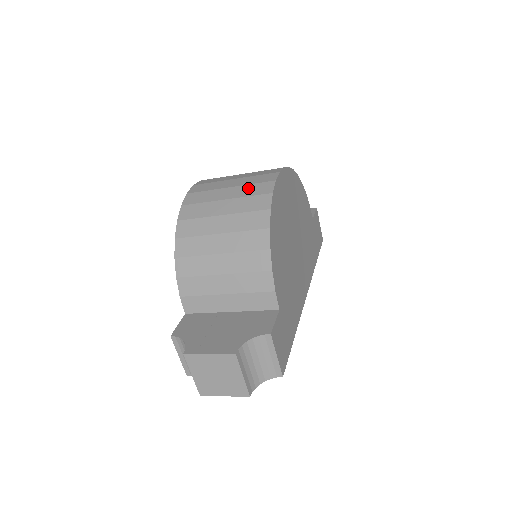
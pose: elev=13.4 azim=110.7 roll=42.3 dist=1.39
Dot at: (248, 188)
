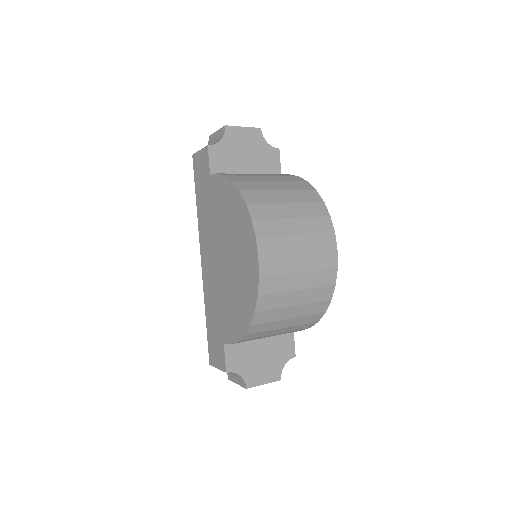
Dot at: (317, 276)
